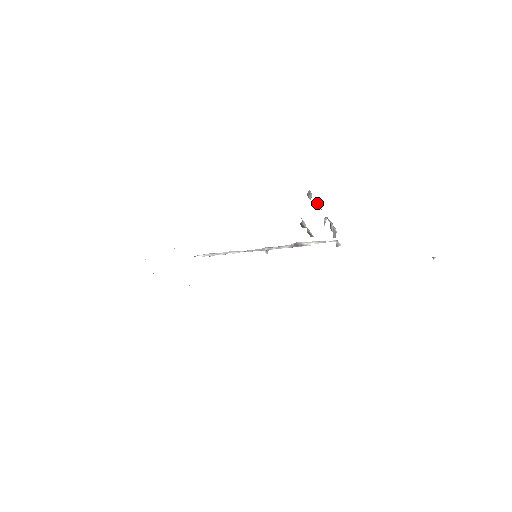
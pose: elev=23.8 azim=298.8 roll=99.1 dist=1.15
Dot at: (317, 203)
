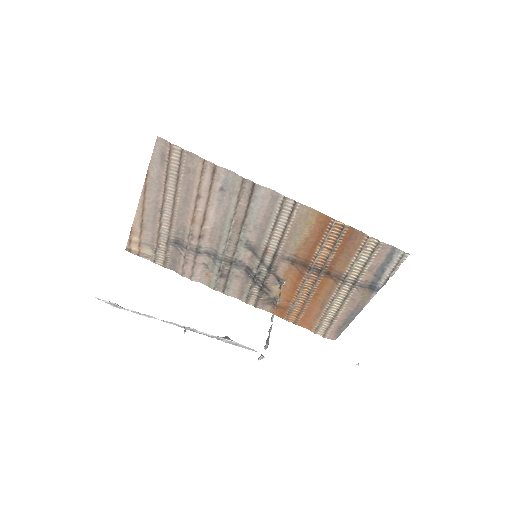
Dot at: (272, 318)
